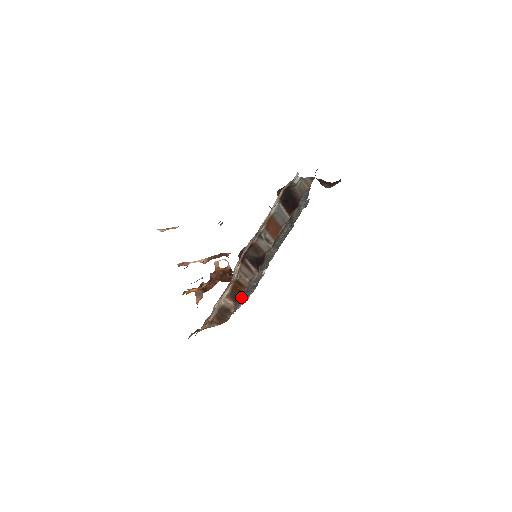
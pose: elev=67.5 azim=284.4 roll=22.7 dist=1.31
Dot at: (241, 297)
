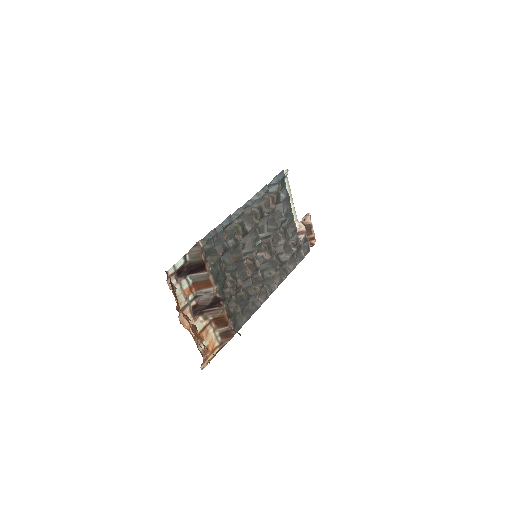
Dot at: (247, 304)
